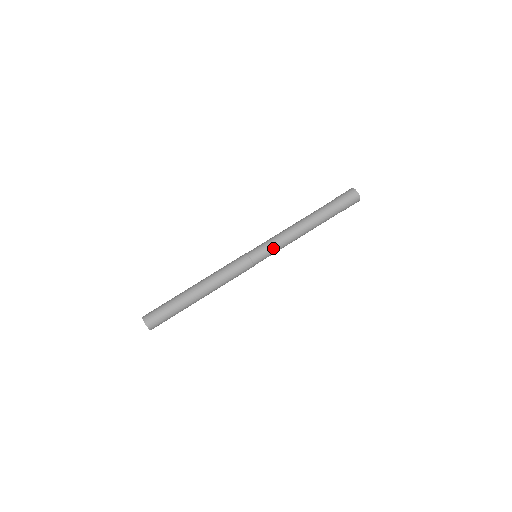
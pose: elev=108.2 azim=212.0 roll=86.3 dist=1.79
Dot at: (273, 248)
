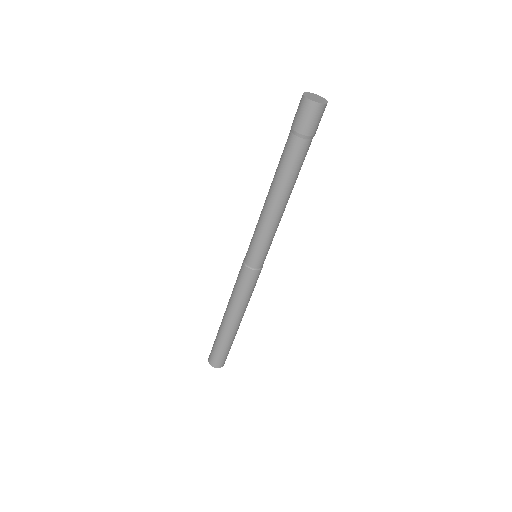
Dot at: (268, 243)
